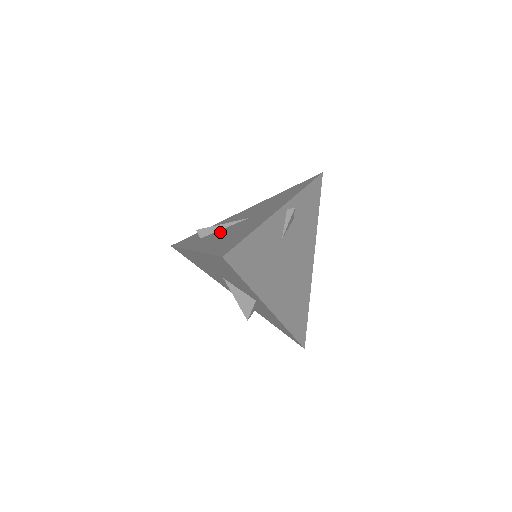
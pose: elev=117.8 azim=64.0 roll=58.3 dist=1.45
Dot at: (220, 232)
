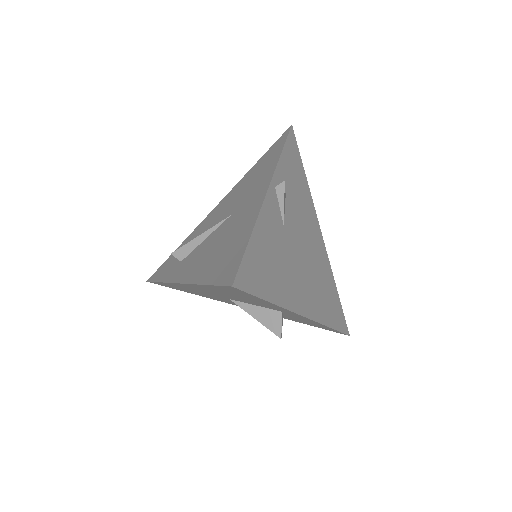
Dot at: (203, 246)
